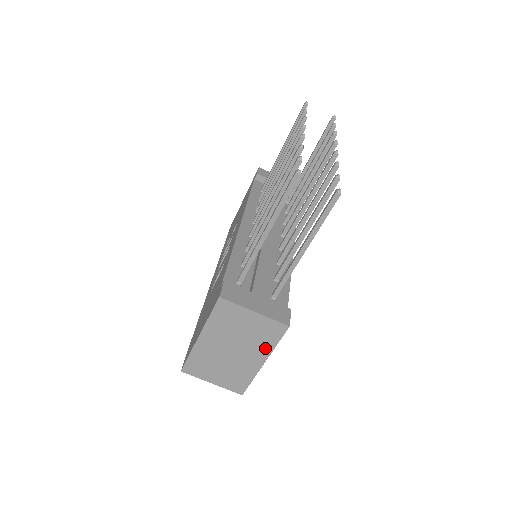
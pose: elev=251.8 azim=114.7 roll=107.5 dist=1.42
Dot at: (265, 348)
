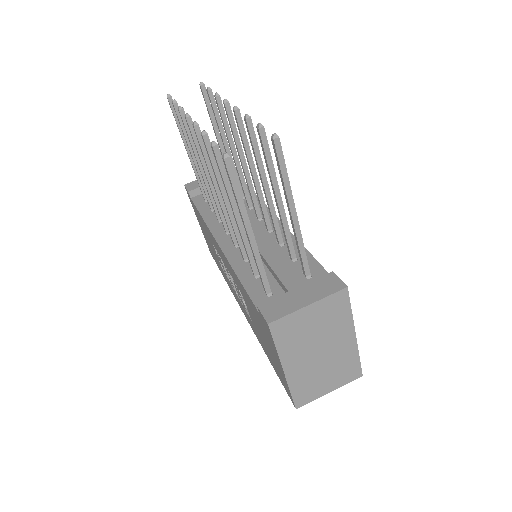
Dot at: (345, 324)
